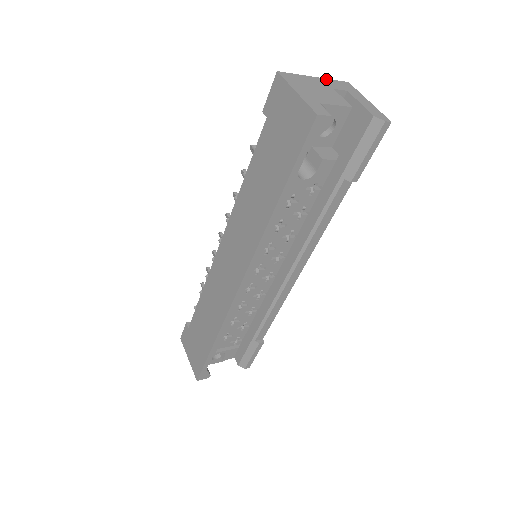
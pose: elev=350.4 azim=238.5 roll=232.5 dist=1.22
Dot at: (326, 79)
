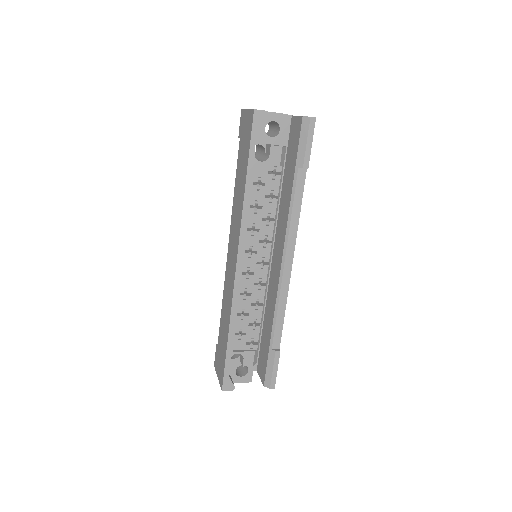
Dot at: occluded
